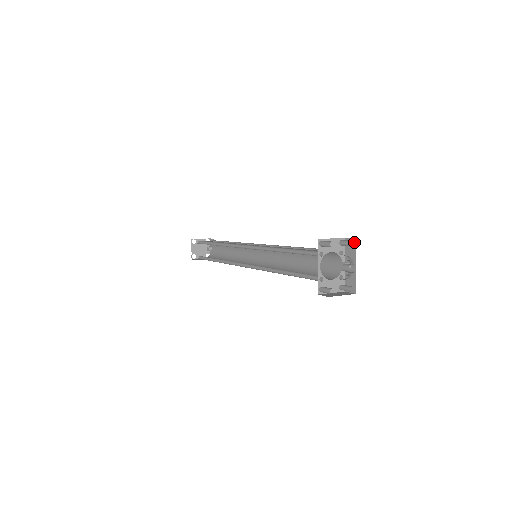
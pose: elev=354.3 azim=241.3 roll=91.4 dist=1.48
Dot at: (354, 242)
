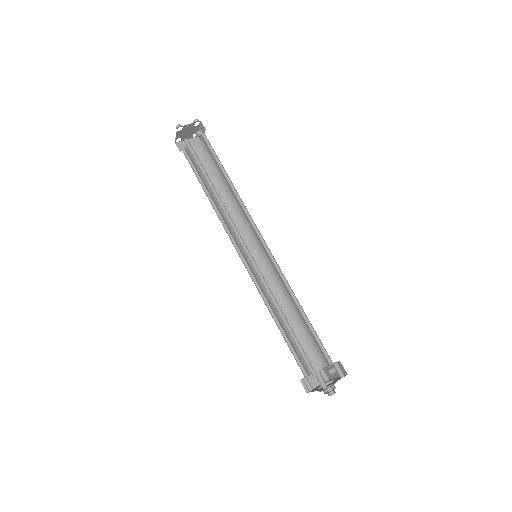
Dot at: (345, 373)
